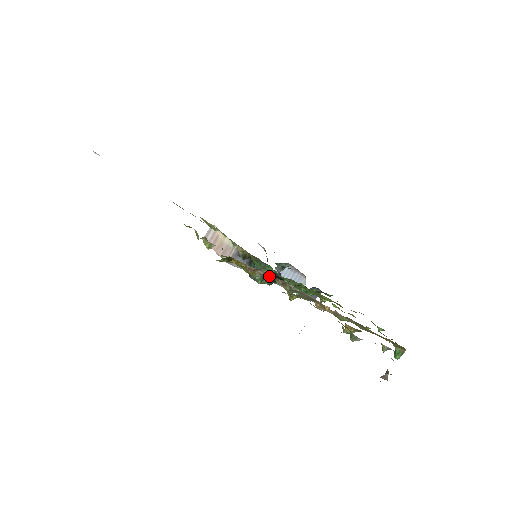
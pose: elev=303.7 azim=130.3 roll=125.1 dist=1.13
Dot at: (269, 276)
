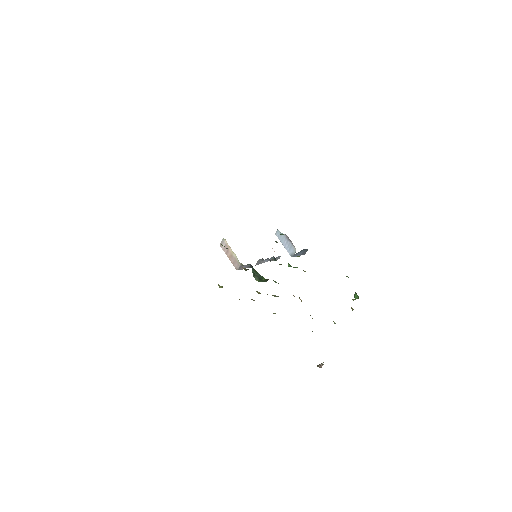
Dot at: occluded
